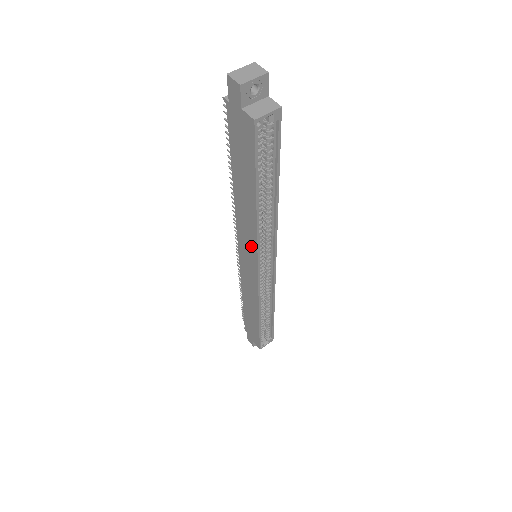
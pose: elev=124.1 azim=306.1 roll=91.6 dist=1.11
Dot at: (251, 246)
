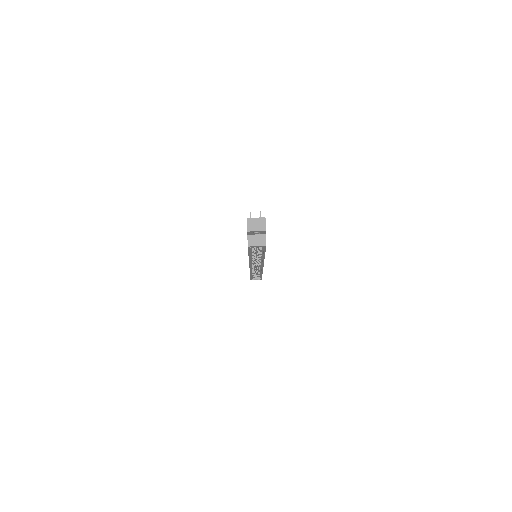
Dot at: occluded
